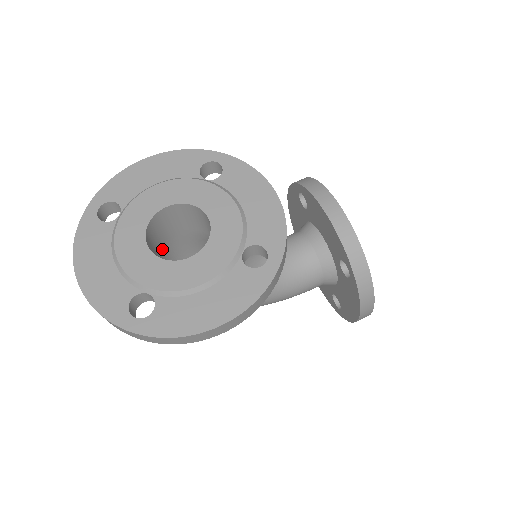
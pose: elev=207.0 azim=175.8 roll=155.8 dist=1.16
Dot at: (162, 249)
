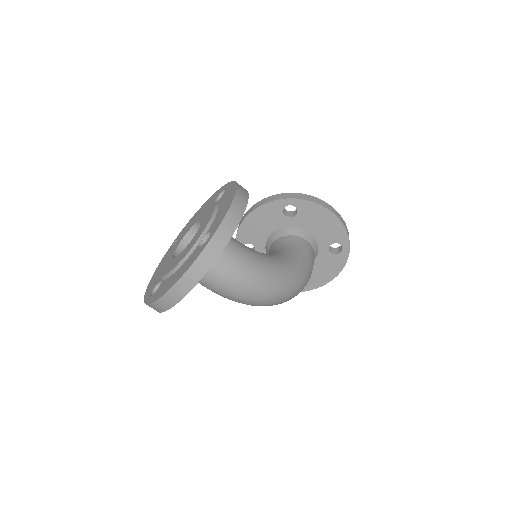
Dot at: occluded
